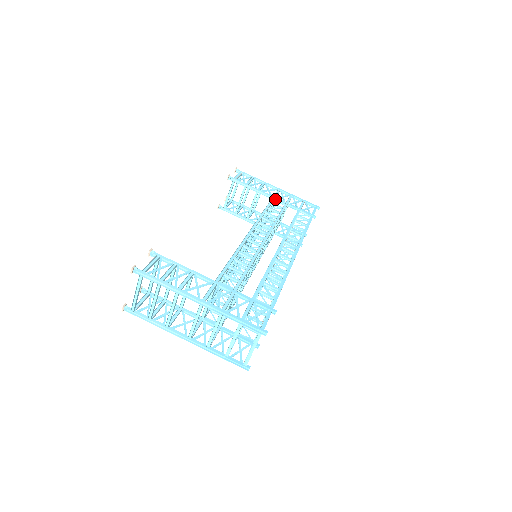
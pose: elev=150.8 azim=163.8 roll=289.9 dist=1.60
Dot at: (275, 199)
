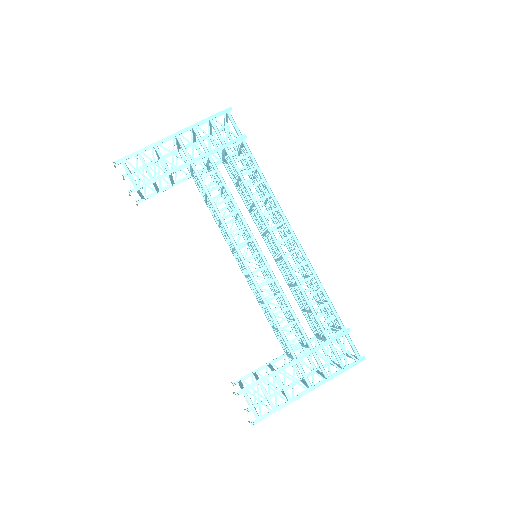
Dot at: (195, 165)
